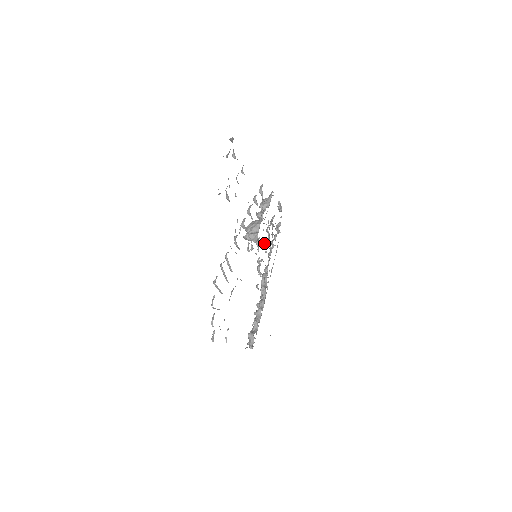
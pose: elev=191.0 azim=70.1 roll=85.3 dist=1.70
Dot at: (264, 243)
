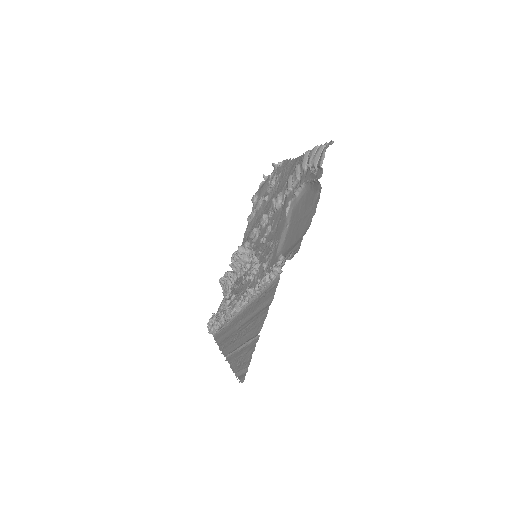
Dot at: occluded
